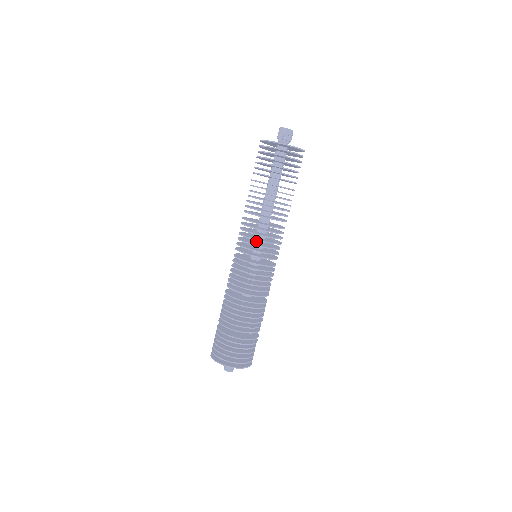
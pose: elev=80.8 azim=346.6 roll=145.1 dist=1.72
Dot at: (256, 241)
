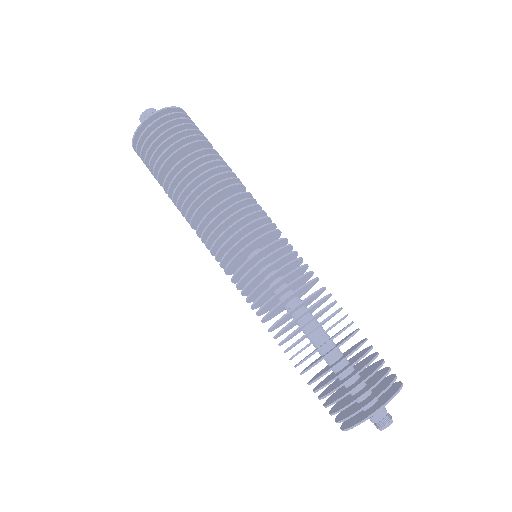
Dot at: occluded
